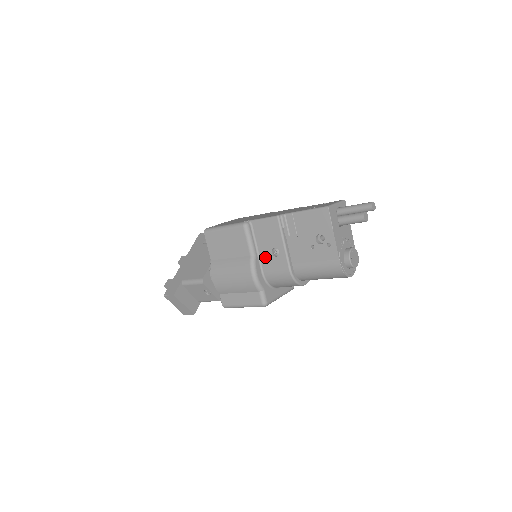
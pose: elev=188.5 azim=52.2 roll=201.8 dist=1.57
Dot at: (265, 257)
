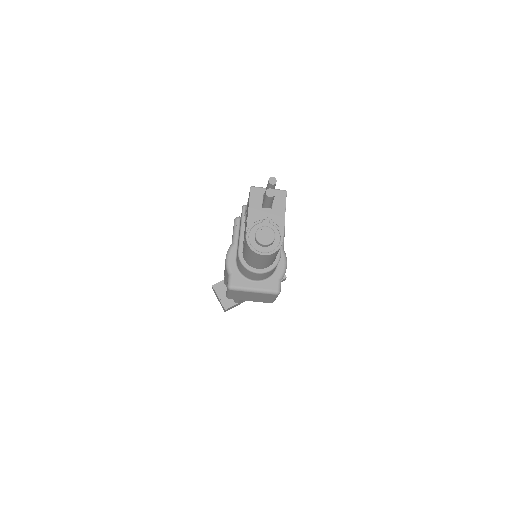
Dot at: occluded
